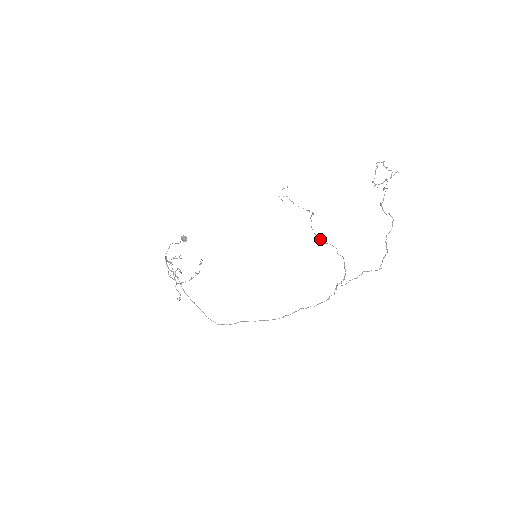
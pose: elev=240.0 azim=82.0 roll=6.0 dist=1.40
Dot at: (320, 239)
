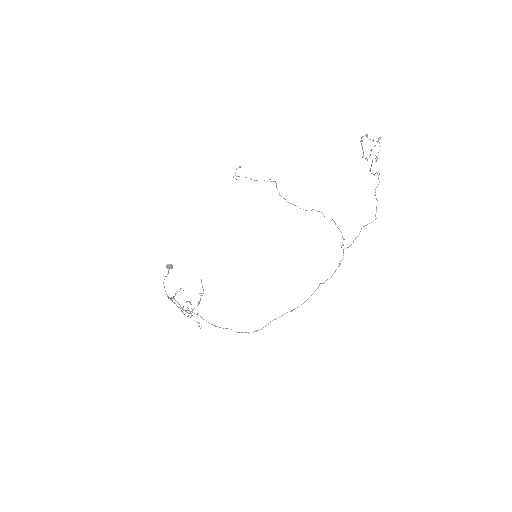
Dot at: occluded
